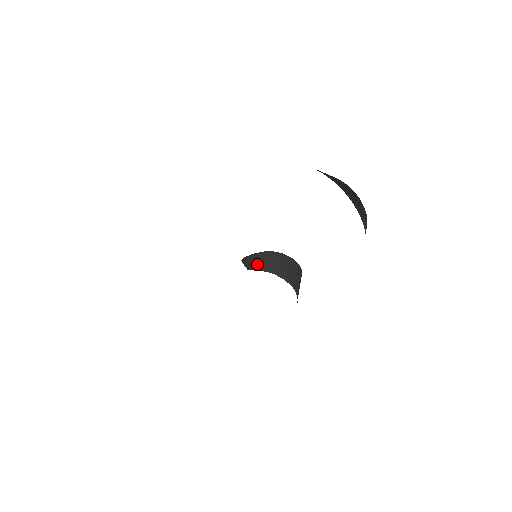
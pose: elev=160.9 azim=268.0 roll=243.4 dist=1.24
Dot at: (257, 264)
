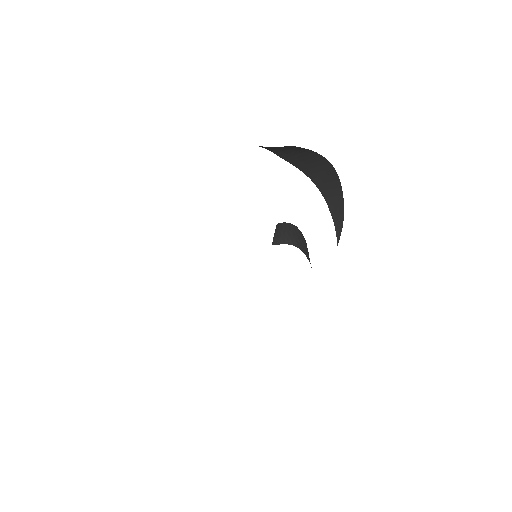
Dot at: (284, 236)
